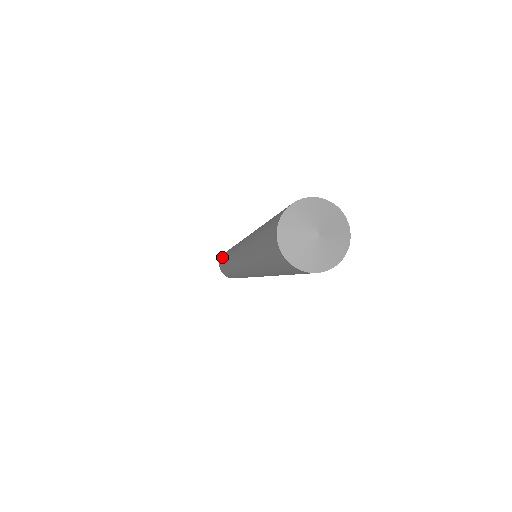
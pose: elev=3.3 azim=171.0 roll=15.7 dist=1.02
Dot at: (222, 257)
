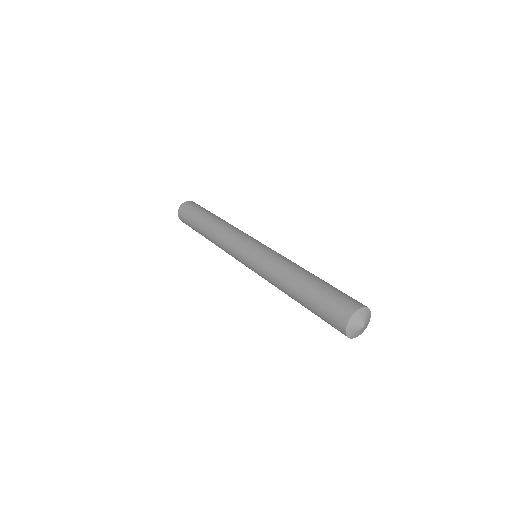
Dot at: (189, 217)
